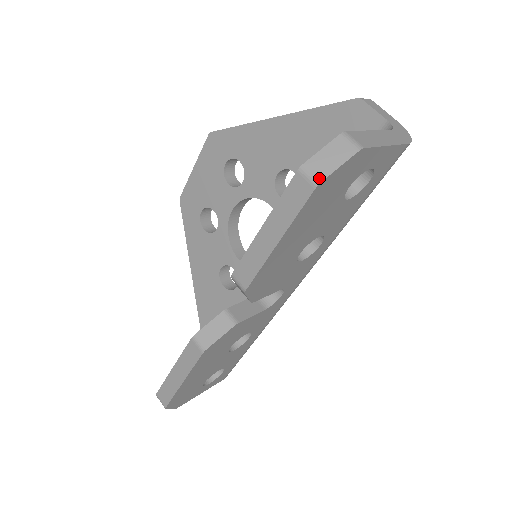
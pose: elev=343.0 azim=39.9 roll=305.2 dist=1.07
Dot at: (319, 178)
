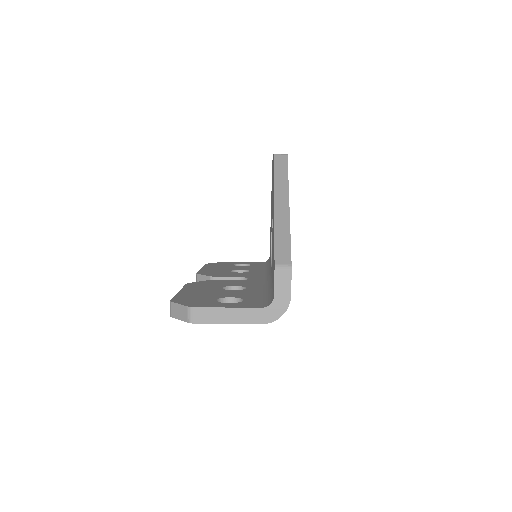
Dot at: (171, 315)
